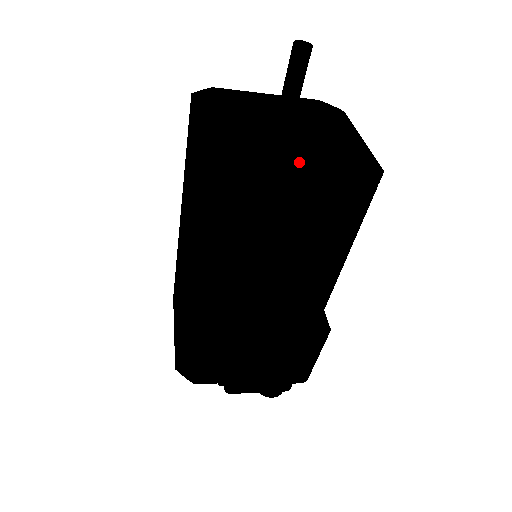
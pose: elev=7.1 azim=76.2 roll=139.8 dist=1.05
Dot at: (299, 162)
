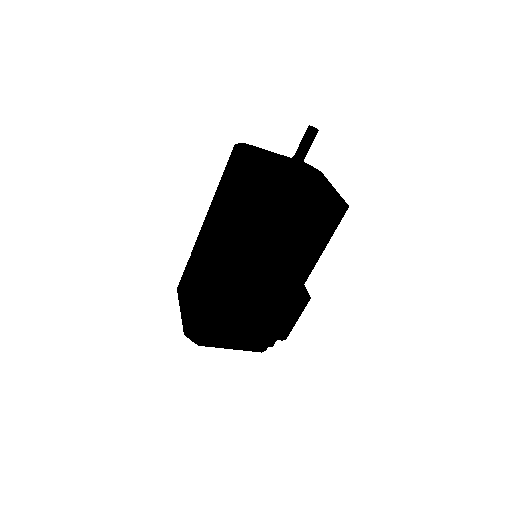
Dot at: (305, 192)
